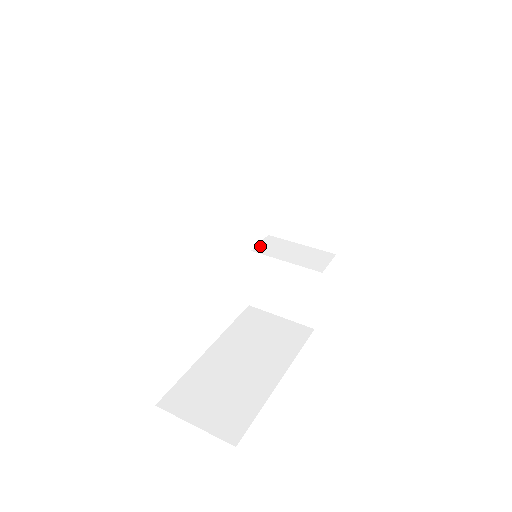
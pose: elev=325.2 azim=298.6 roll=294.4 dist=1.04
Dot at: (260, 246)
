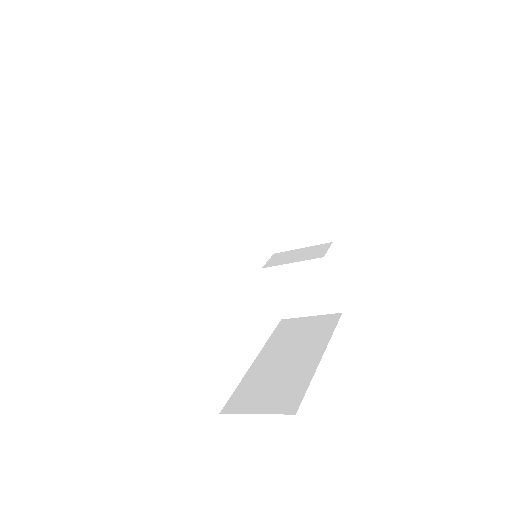
Dot at: (268, 263)
